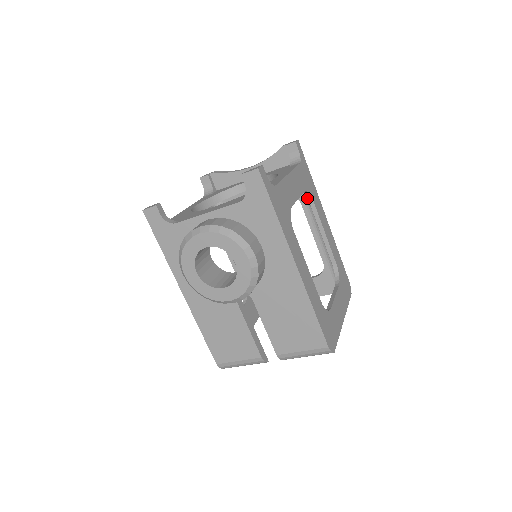
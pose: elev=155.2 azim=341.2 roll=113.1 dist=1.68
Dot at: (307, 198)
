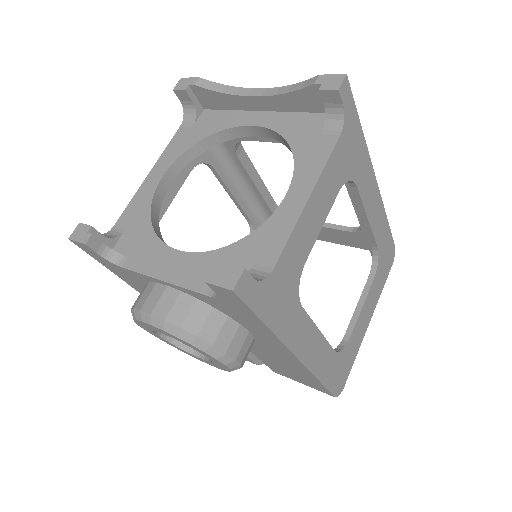
Dot at: occluded
